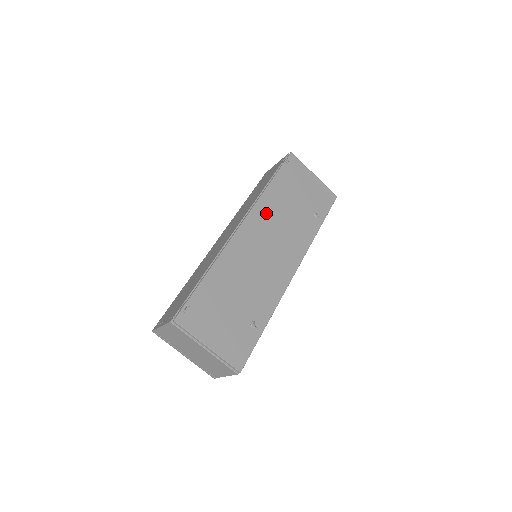
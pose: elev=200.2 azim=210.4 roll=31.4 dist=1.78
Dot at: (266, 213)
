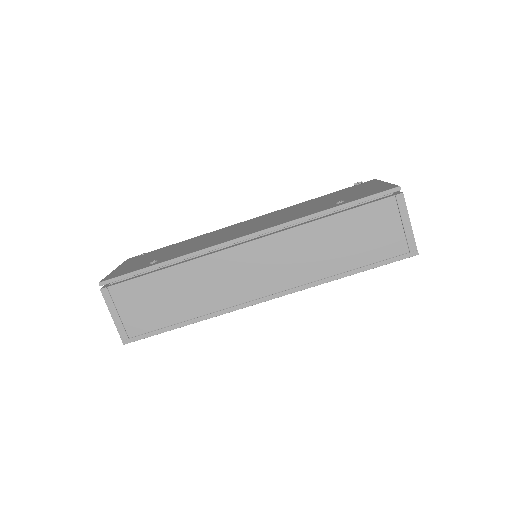
Dot at: (280, 212)
